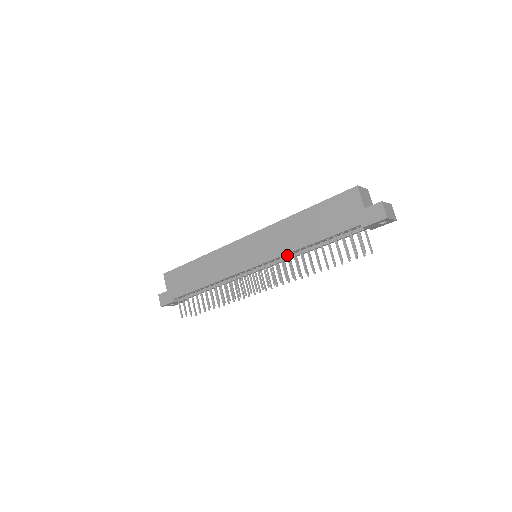
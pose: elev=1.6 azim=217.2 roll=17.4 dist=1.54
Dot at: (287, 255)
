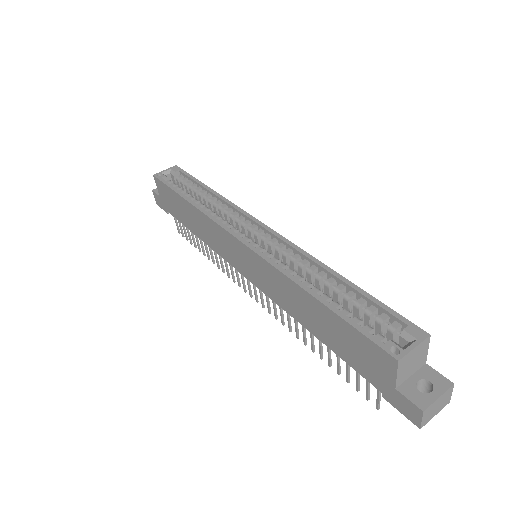
Dot at: occluded
